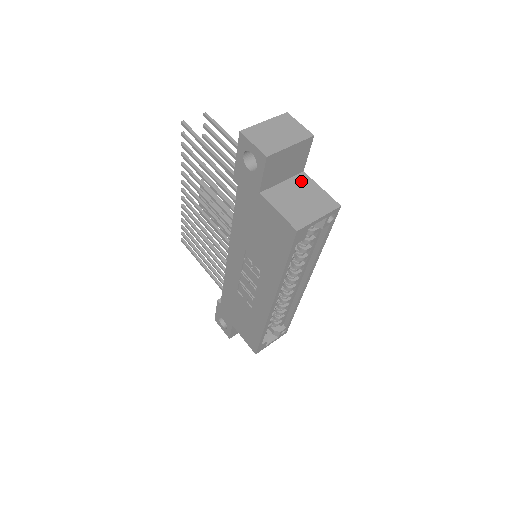
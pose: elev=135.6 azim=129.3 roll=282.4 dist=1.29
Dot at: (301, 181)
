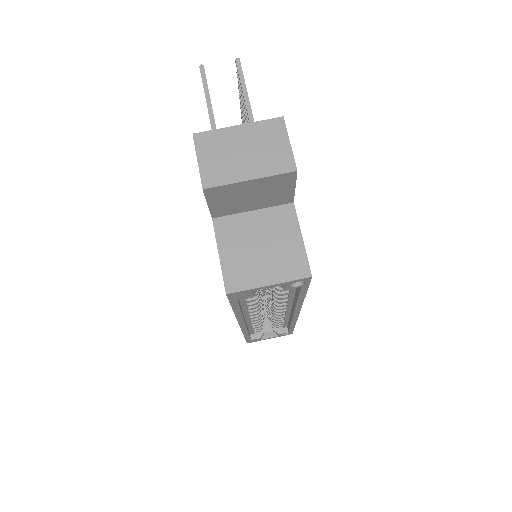
Dot at: (280, 217)
